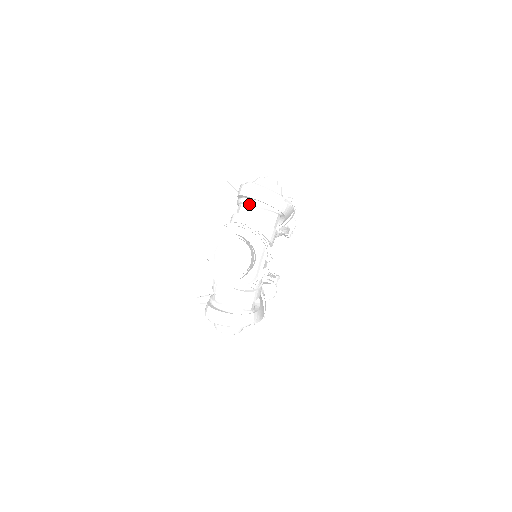
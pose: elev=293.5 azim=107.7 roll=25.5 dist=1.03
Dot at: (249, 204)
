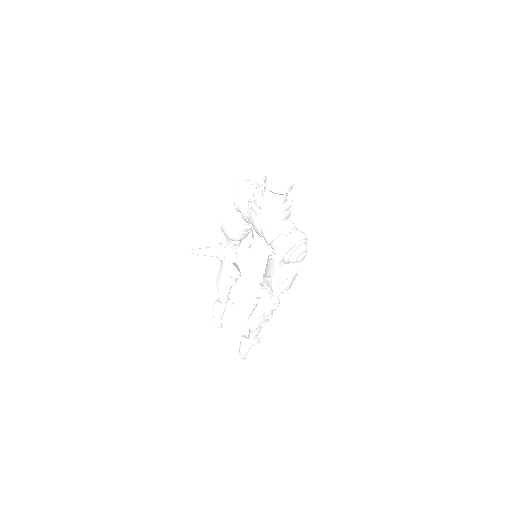
Dot at: (247, 189)
